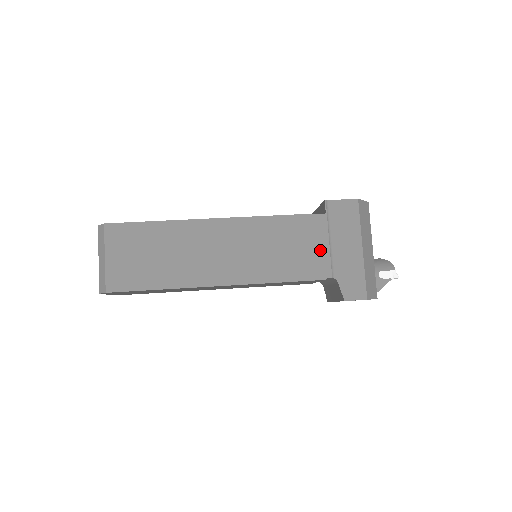
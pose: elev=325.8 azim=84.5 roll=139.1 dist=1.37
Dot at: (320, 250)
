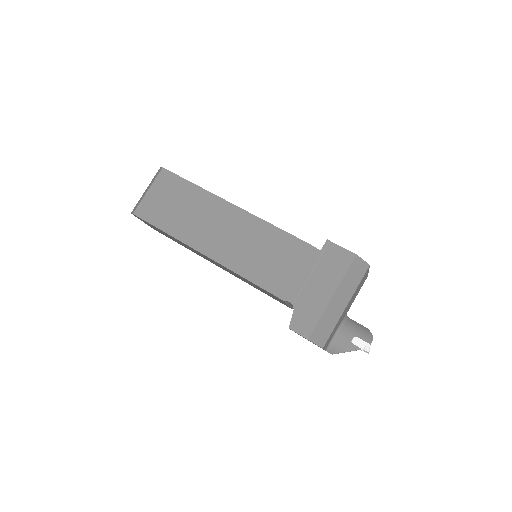
Dot at: (296, 276)
